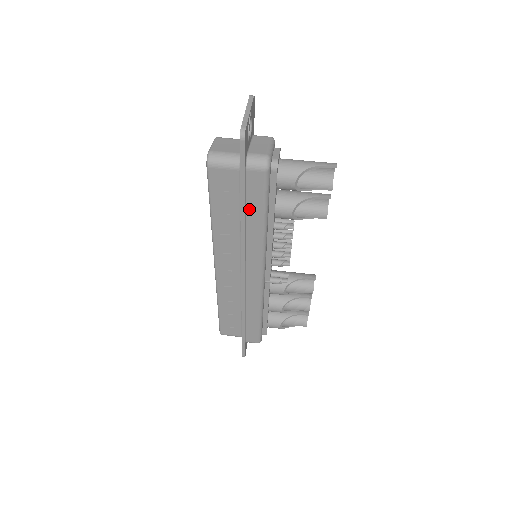
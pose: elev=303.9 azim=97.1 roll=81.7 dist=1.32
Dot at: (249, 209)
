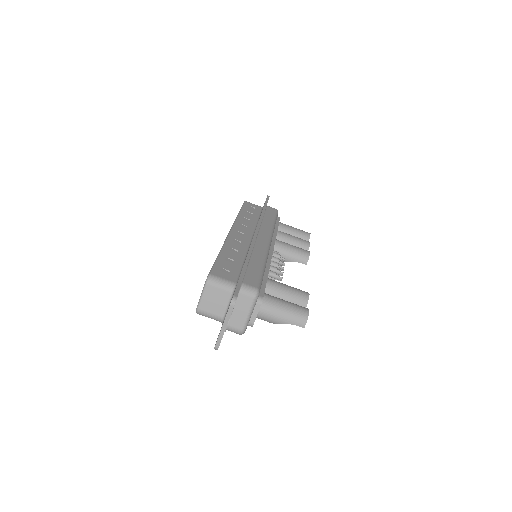
Dot at: occluded
